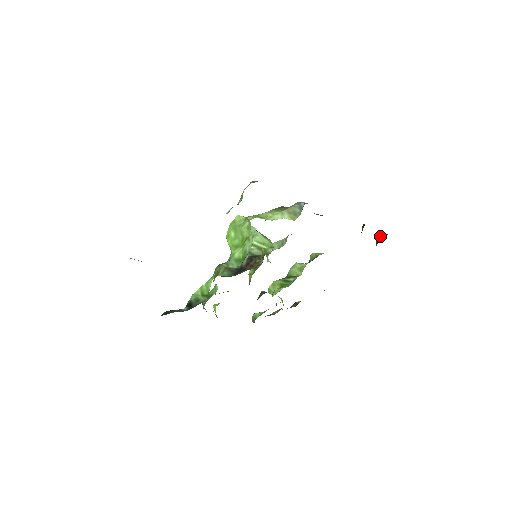
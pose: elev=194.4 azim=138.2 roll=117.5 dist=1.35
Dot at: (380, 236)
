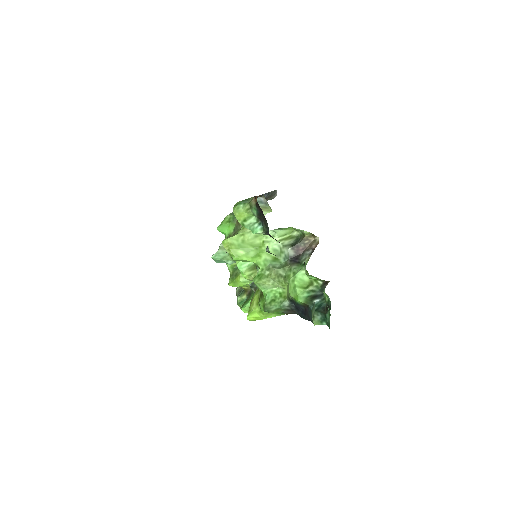
Dot at: occluded
